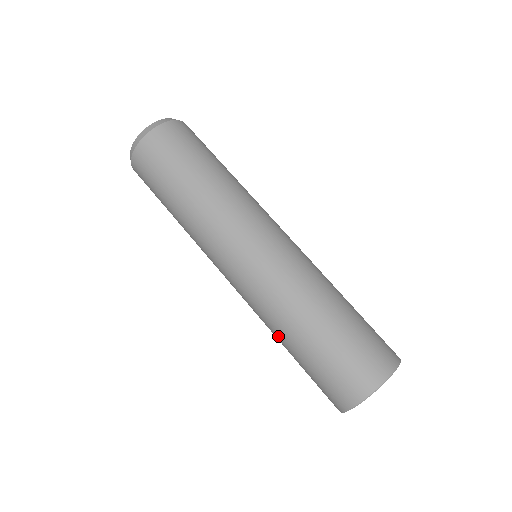
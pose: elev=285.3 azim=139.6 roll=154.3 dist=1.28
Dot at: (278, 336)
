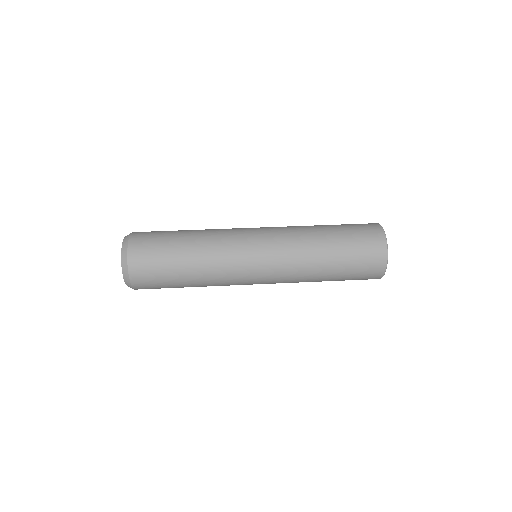
Dot at: (317, 248)
